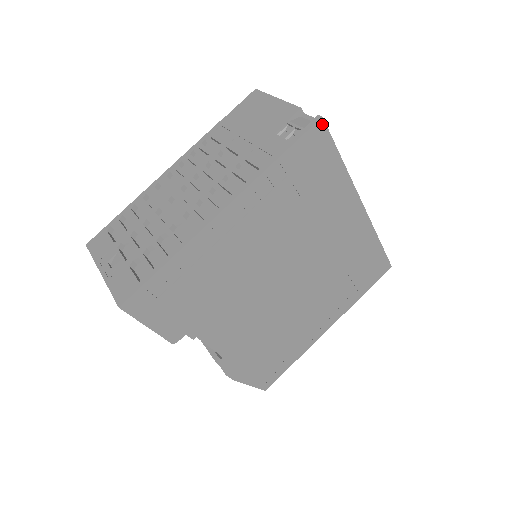
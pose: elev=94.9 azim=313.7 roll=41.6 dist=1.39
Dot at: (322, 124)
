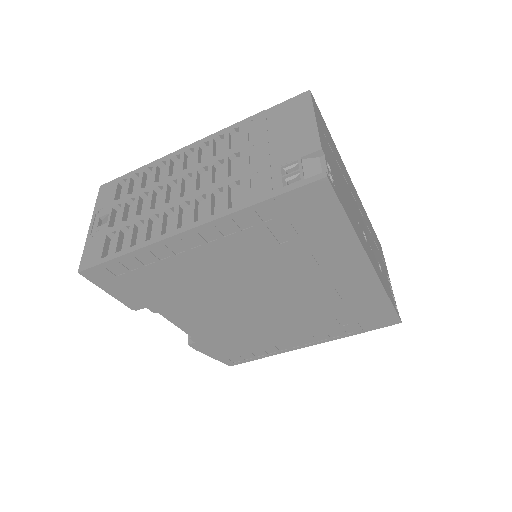
Dot at: (326, 183)
